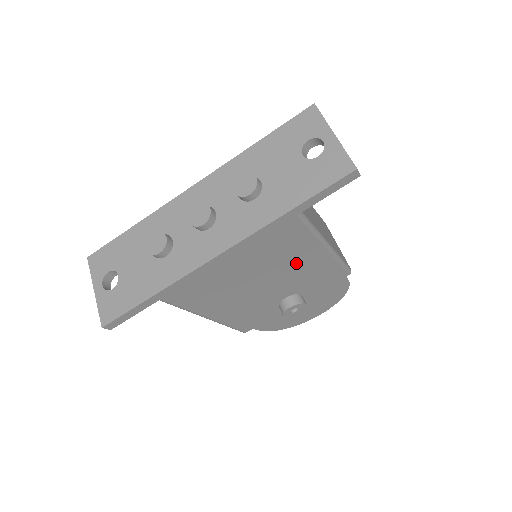
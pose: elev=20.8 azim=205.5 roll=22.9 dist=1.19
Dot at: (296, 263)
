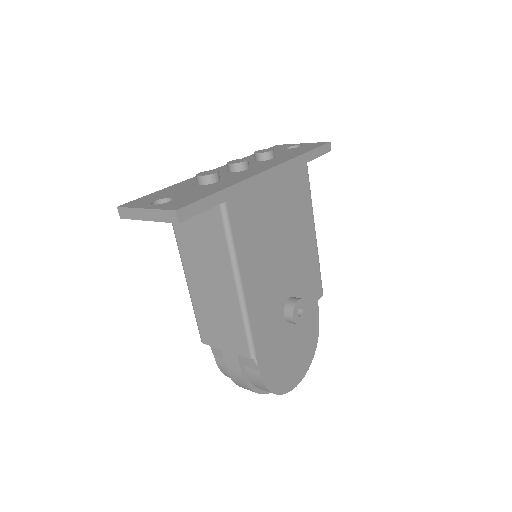
Dot at: (300, 235)
